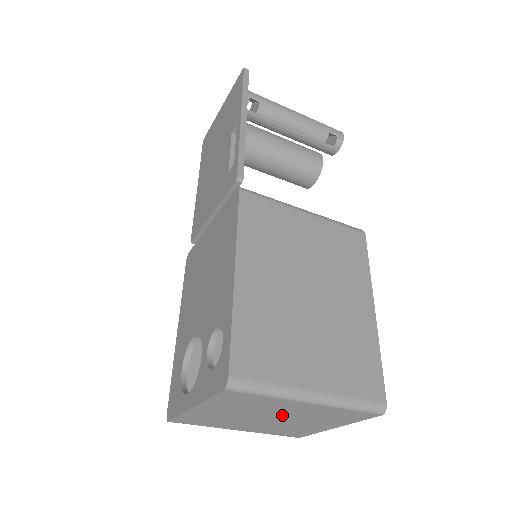
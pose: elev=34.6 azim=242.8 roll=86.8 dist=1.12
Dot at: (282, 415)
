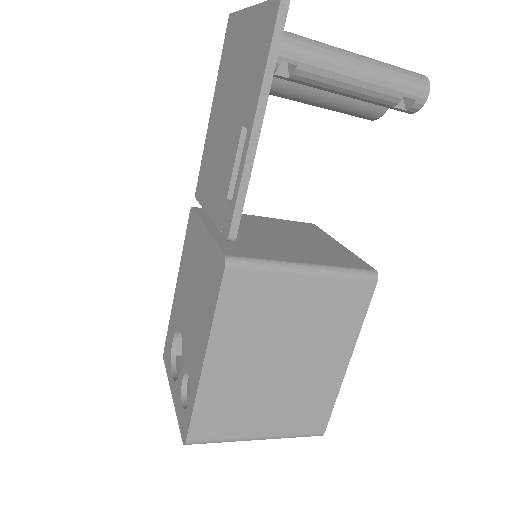
Dot at: occluded
